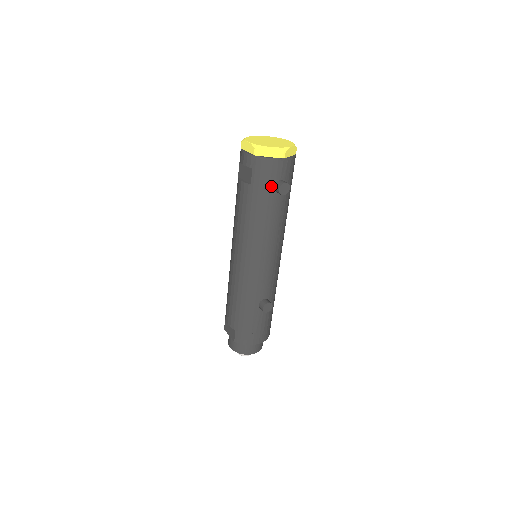
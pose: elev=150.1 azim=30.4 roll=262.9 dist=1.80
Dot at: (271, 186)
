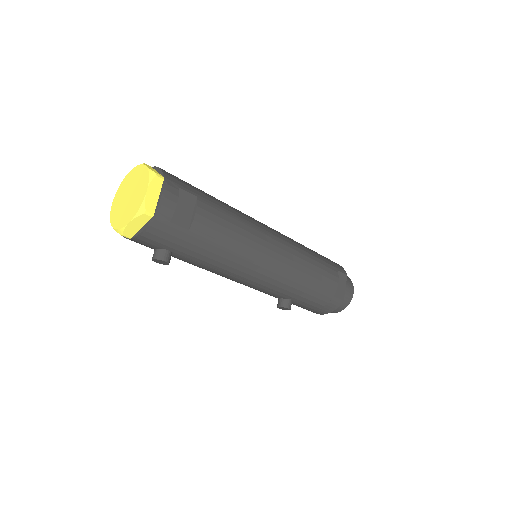
Dot at: occluded
